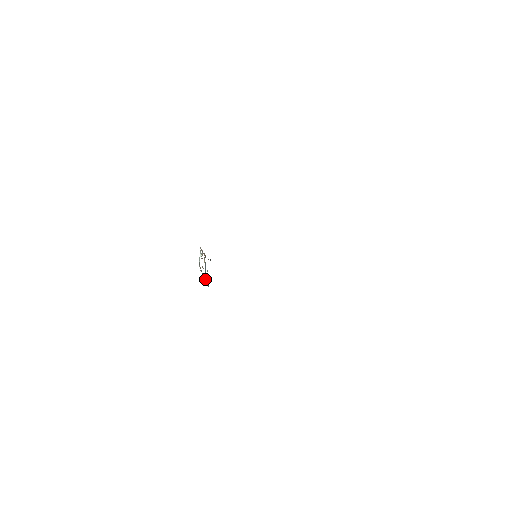
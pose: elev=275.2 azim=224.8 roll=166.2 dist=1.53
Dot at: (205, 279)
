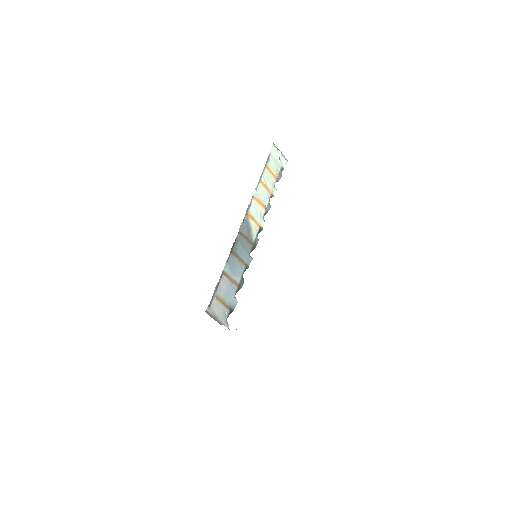
Dot at: (248, 267)
